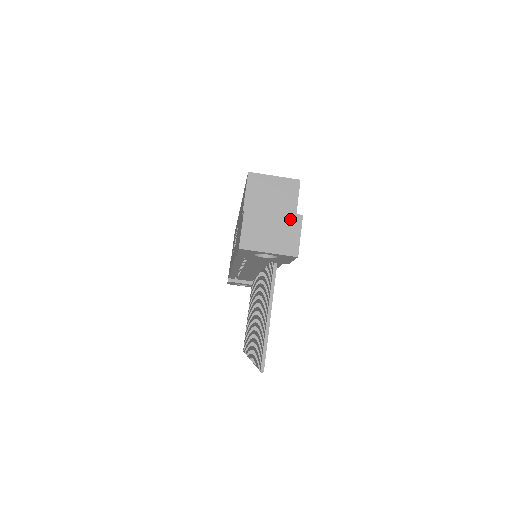
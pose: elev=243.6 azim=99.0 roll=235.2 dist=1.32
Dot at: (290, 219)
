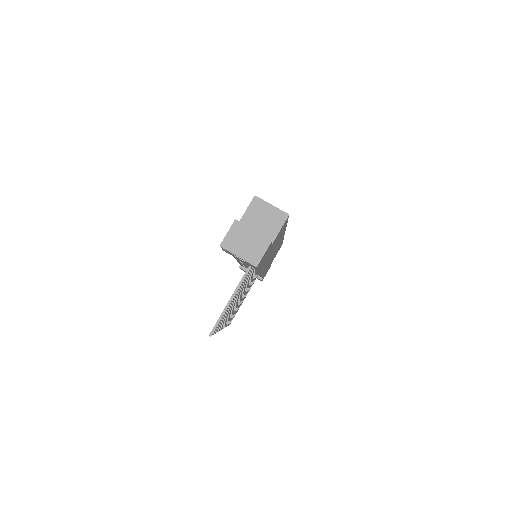
Dot at: (262, 240)
